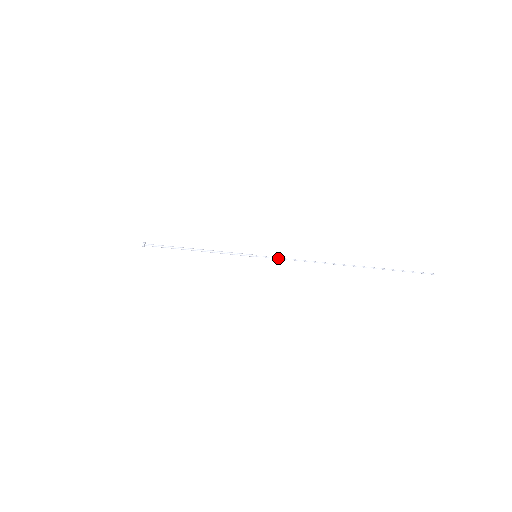
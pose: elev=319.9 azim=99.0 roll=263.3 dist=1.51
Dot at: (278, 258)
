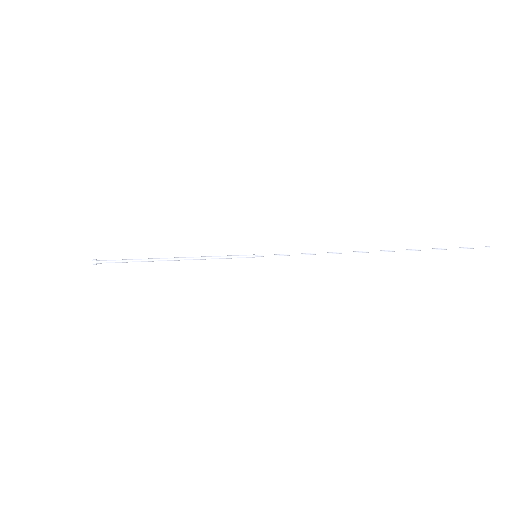
Dot at: (286, 255)
